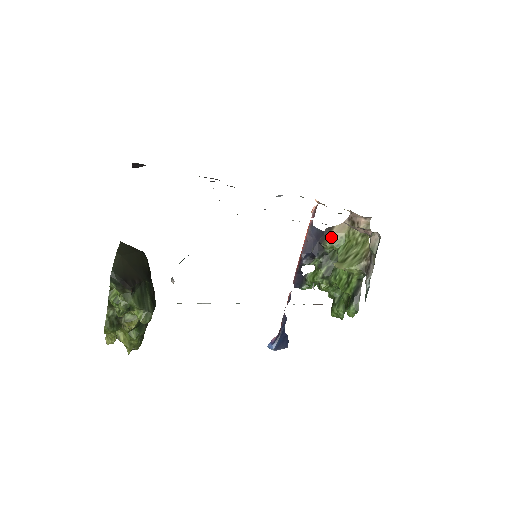
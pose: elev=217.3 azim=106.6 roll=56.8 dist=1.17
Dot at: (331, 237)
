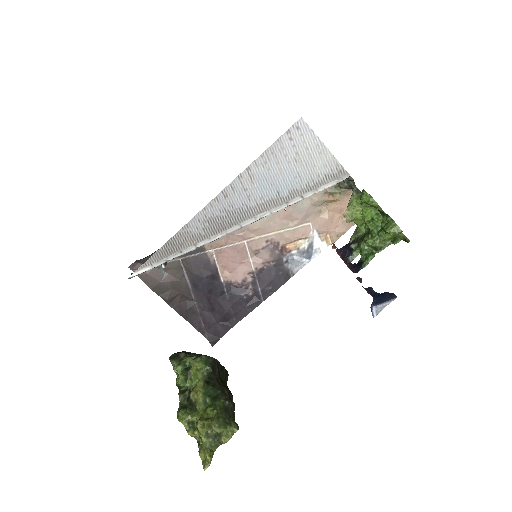
Dot at: occluded
